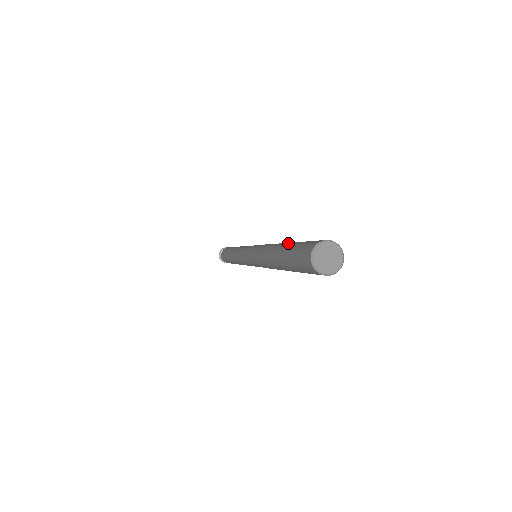
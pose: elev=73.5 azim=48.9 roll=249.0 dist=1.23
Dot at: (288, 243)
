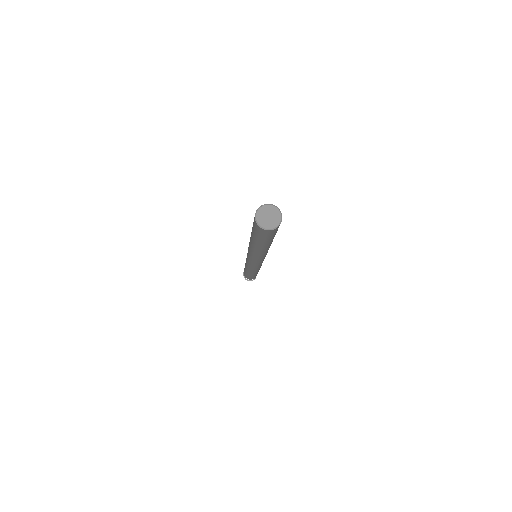
Dot at: occluded
